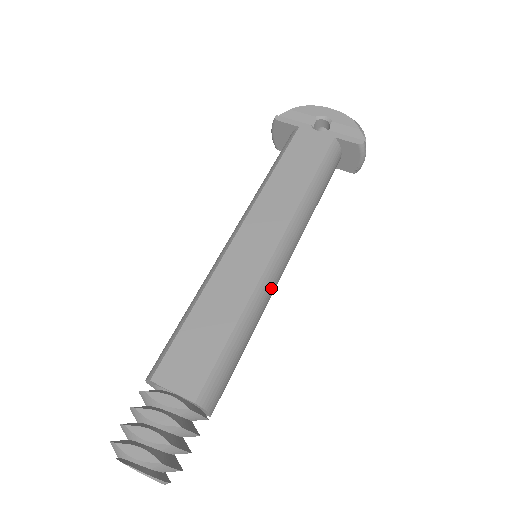
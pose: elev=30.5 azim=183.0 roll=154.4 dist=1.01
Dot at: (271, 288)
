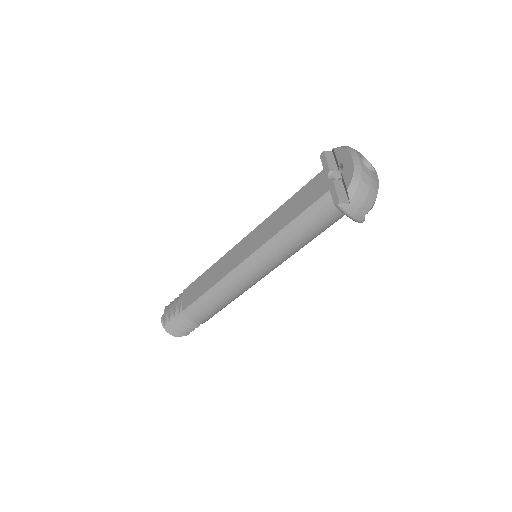
Dot at: (240, 280)
